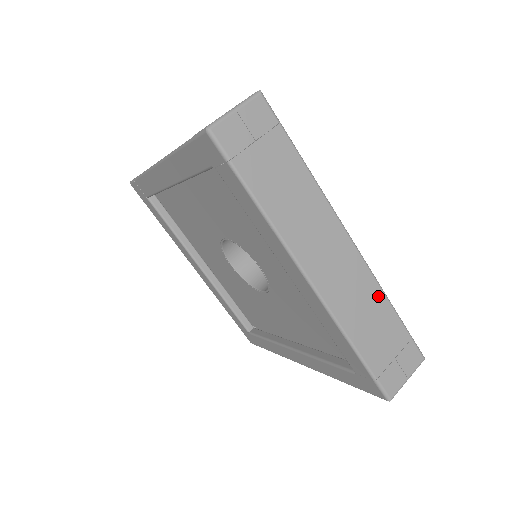
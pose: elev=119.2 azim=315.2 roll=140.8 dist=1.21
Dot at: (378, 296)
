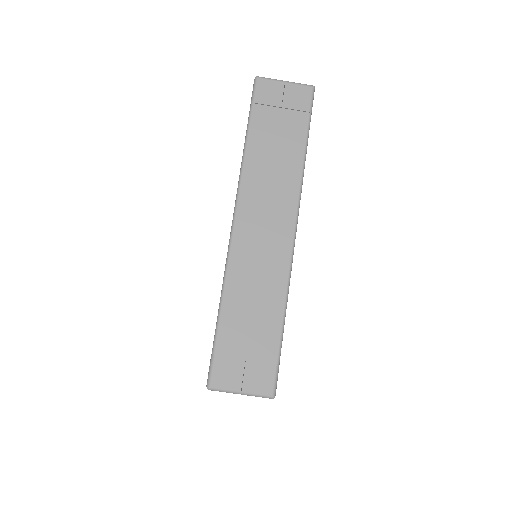
Dot at: occluded
